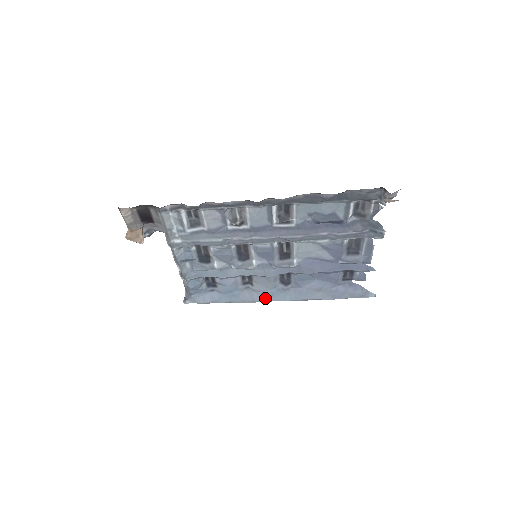
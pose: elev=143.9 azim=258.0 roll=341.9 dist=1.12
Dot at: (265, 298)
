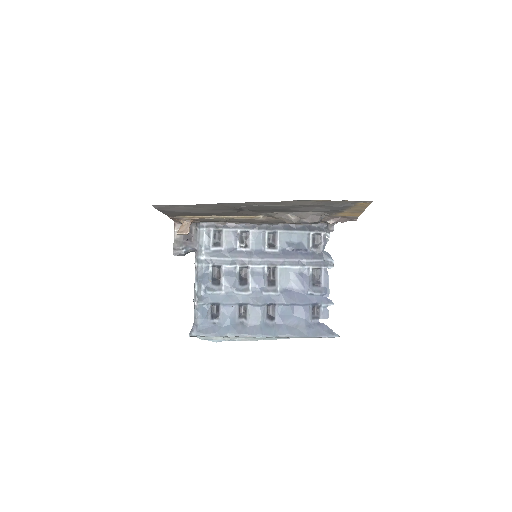
Dot at: (255, 332)
